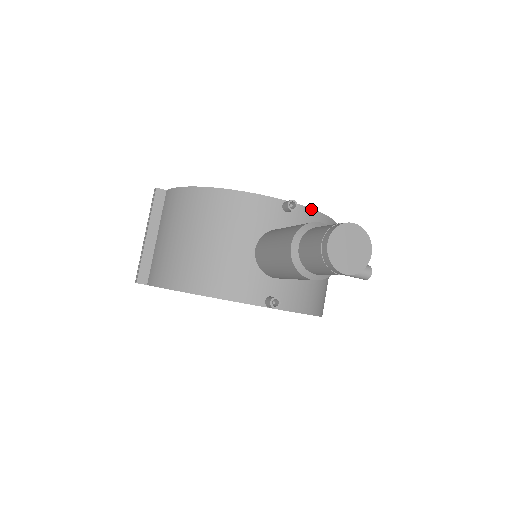
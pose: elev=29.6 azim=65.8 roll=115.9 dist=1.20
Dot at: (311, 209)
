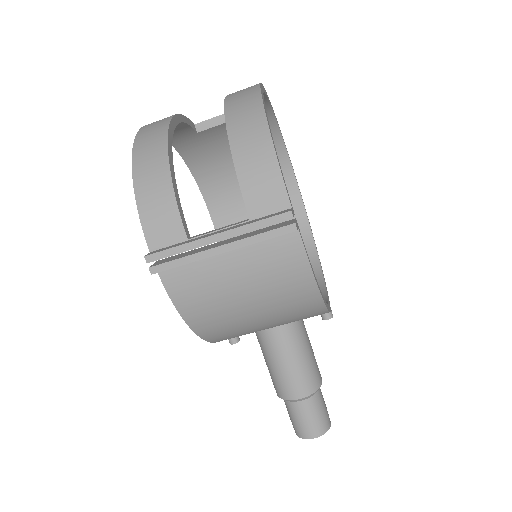
Dot at: (327, 291)
